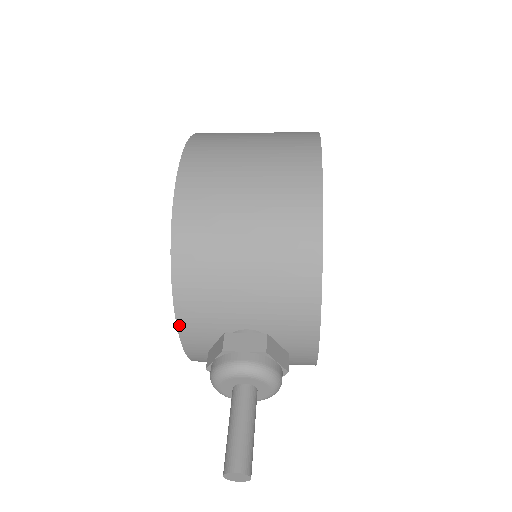
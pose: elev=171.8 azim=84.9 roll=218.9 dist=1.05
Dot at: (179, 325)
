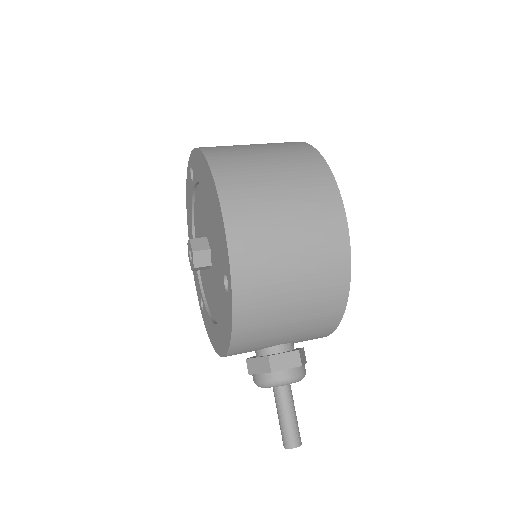
Dot at: (228, 354)
